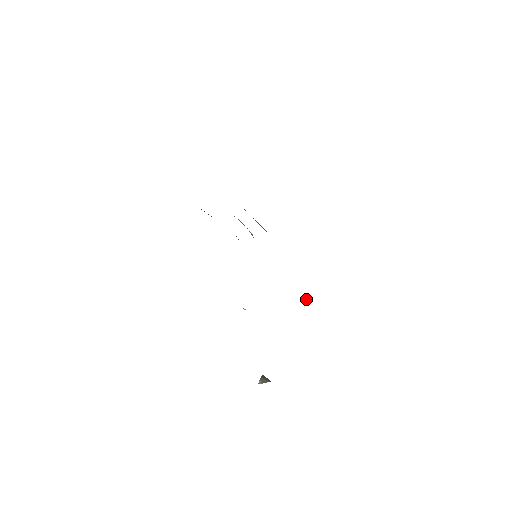
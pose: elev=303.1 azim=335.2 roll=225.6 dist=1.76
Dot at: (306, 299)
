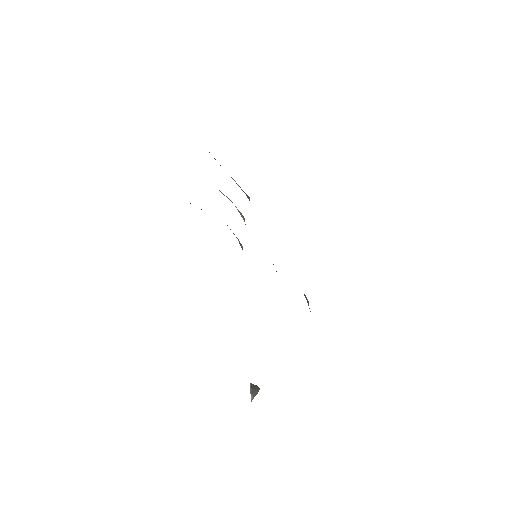
Dot at: occluded
